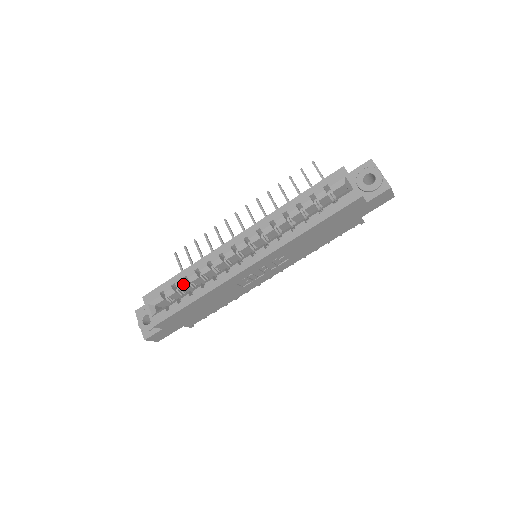
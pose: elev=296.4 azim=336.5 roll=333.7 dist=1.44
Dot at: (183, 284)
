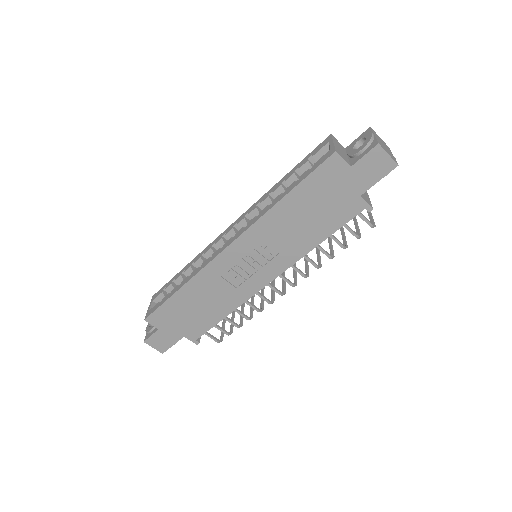
Dot at: (180, 279)
